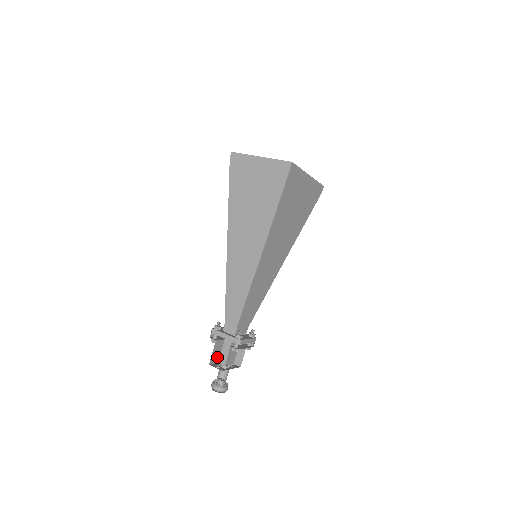
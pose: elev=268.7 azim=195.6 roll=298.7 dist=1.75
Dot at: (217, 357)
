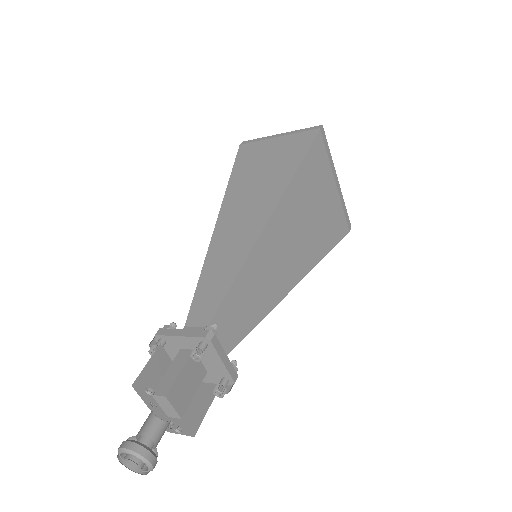
Dot at: occluded
